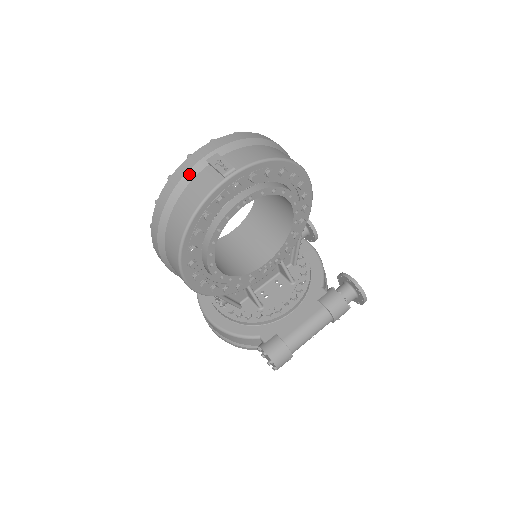
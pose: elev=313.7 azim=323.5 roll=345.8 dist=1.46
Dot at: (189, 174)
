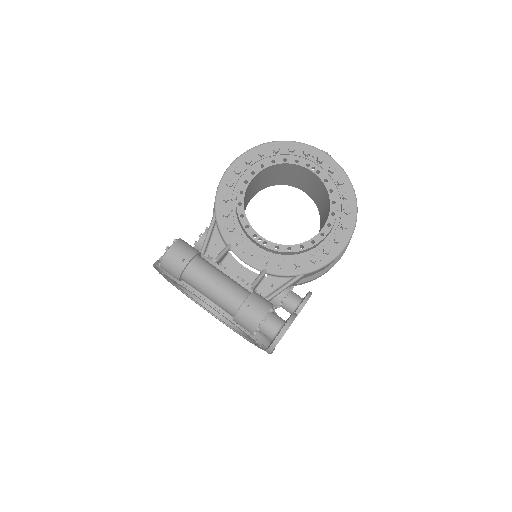
Dot at: occluded
